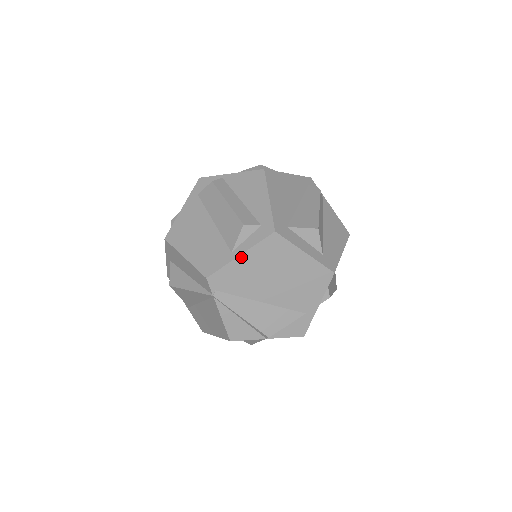
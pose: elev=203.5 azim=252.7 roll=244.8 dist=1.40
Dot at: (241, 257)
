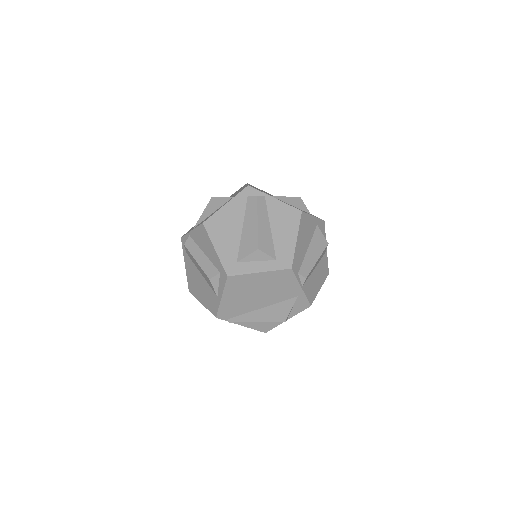
Dot at: (223, 298)
